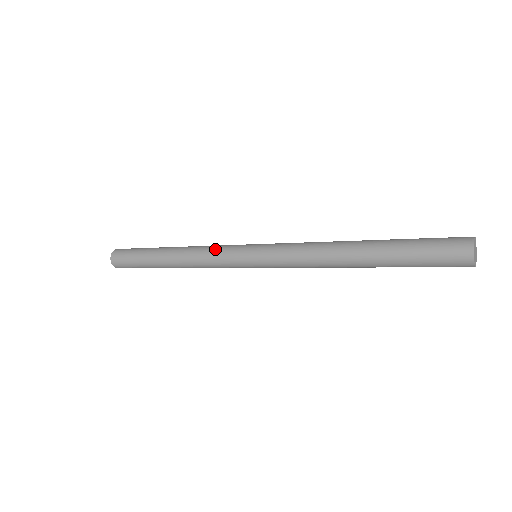
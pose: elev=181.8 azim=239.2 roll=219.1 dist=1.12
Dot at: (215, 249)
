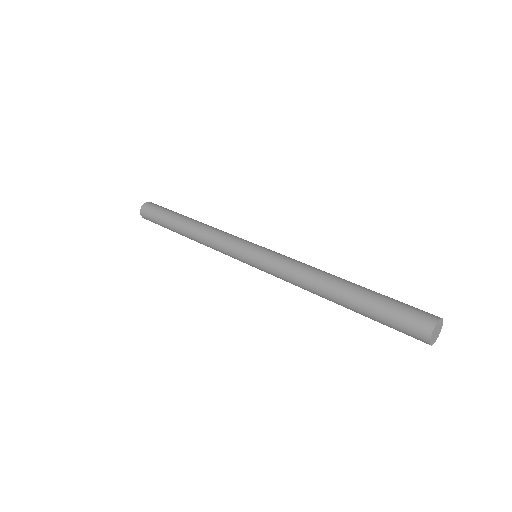
Dot at: (228, 234)
